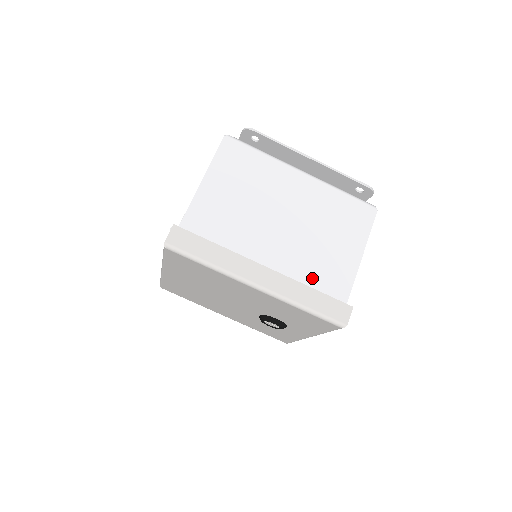
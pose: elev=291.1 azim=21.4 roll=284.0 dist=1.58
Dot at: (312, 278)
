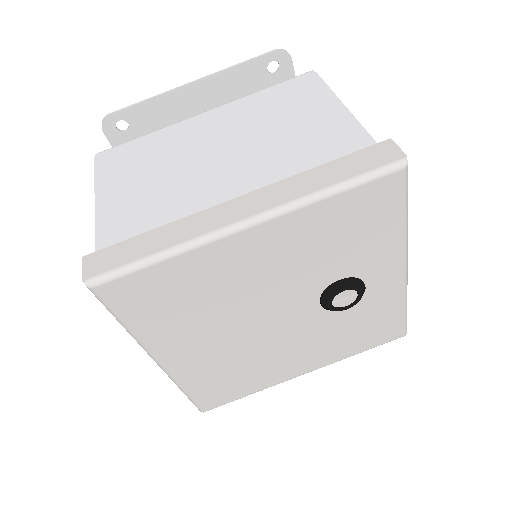
Dot at: (309, 164)
